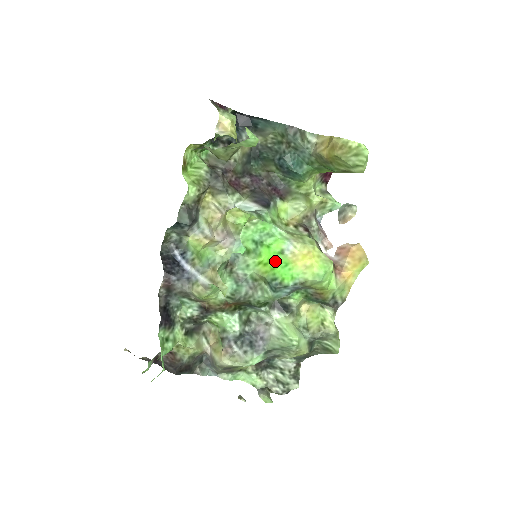
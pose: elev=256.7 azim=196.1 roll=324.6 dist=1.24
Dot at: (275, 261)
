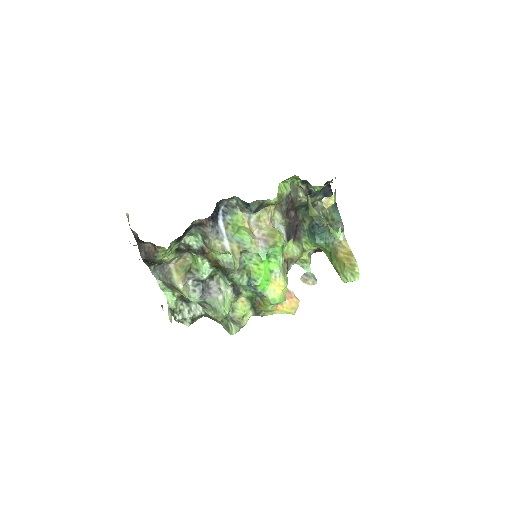
Dot at: (265, 273)
